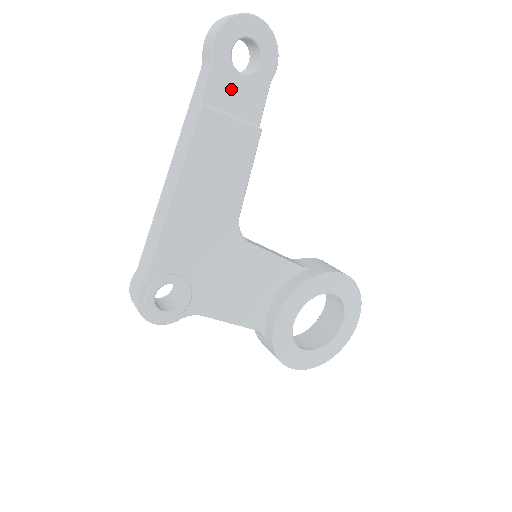
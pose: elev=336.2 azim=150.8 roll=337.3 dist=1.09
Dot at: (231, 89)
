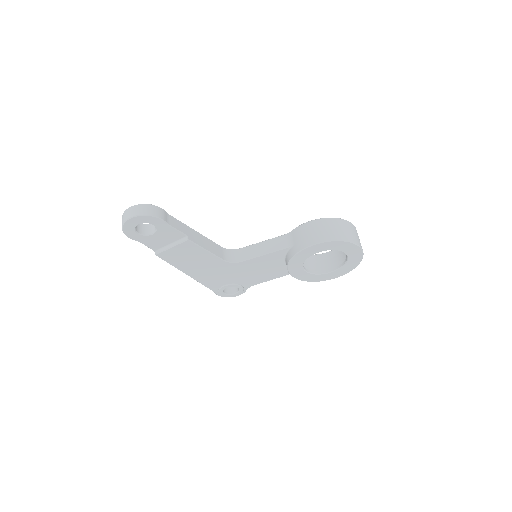
Dot at: (157, 240)
